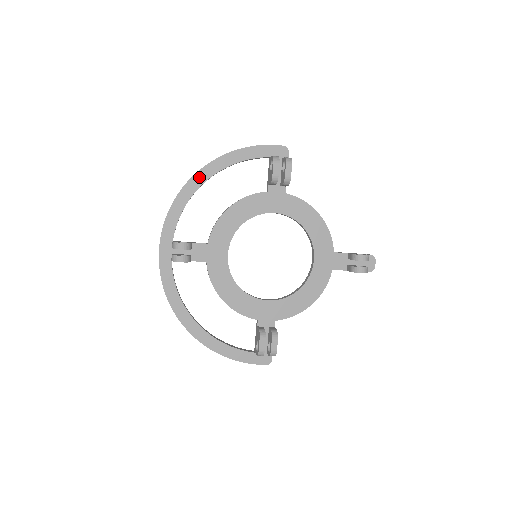
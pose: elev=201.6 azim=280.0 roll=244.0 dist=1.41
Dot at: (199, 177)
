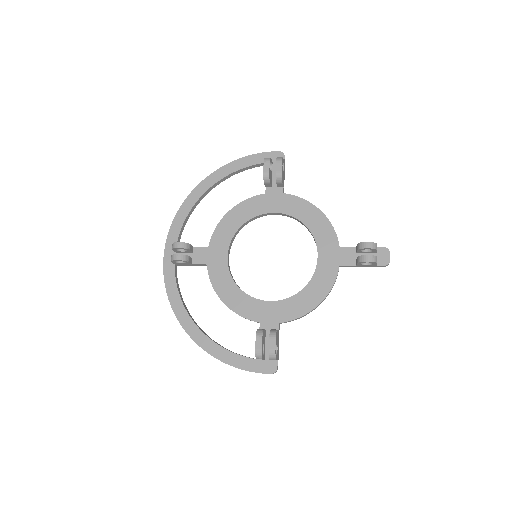
Dot at: (201, 188)
